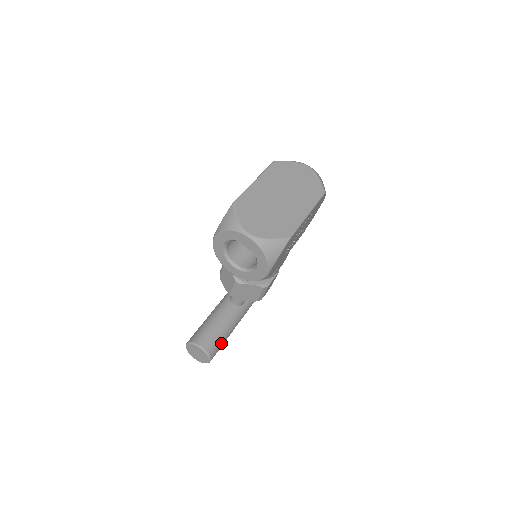
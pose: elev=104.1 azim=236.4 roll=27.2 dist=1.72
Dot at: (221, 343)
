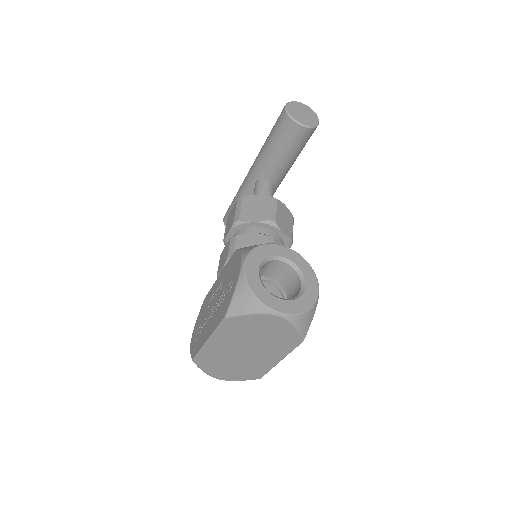
Dot at: occluded
